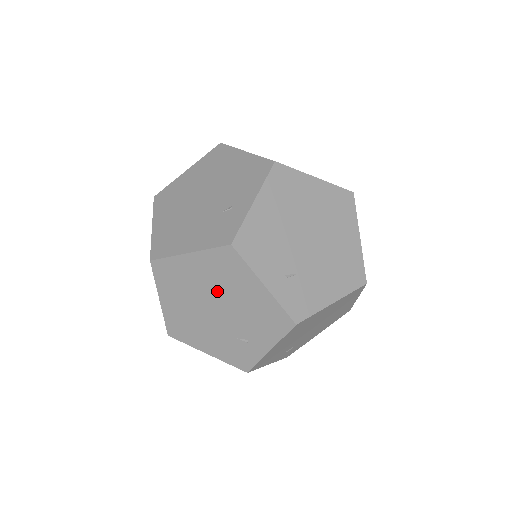
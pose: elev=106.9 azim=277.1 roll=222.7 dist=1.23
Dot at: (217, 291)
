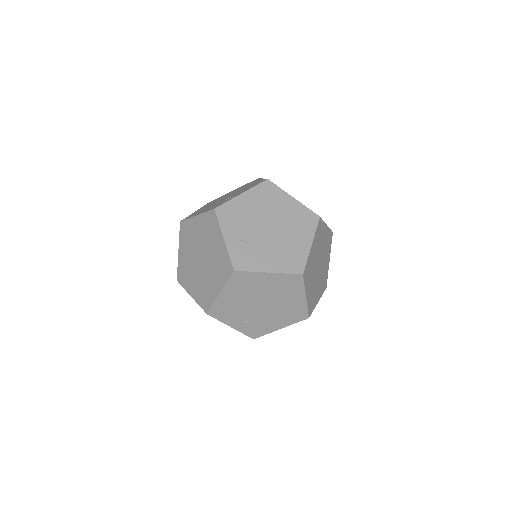
Dot at: occluded
